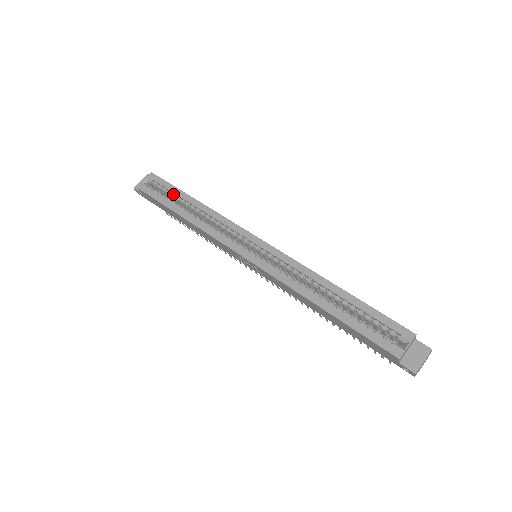
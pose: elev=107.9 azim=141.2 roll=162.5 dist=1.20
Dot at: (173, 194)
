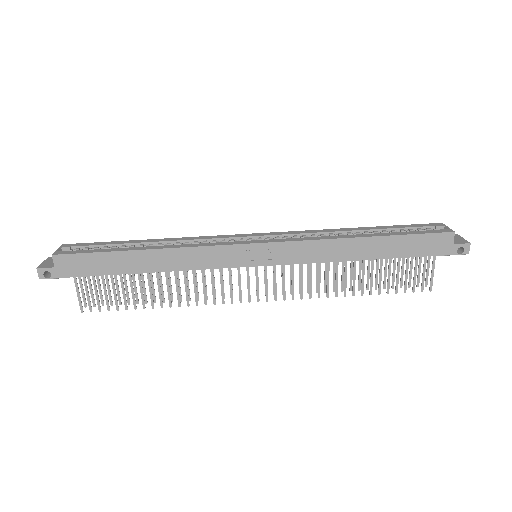
Dot at: (113, 246)
